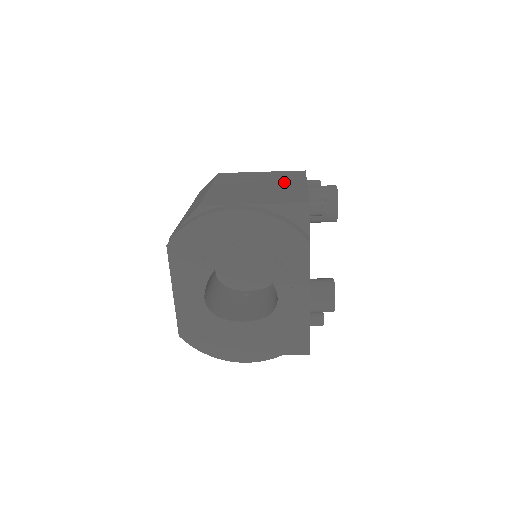
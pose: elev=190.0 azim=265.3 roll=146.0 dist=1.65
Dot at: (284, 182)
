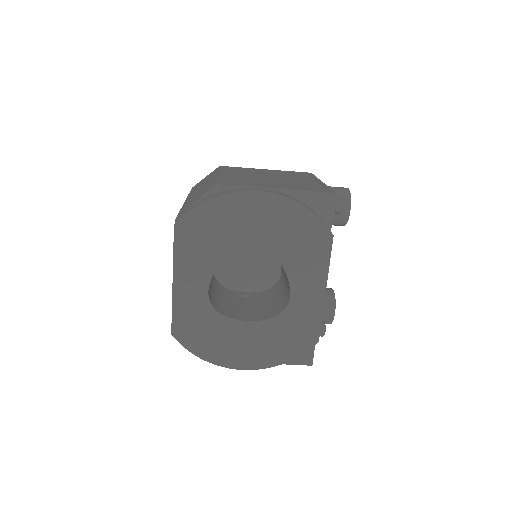
Dot at: (296, 177)
